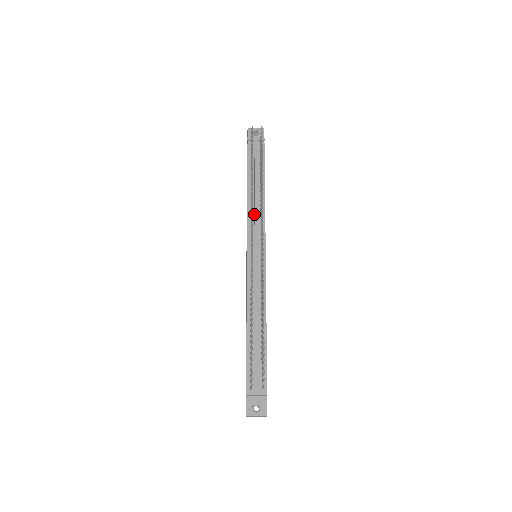
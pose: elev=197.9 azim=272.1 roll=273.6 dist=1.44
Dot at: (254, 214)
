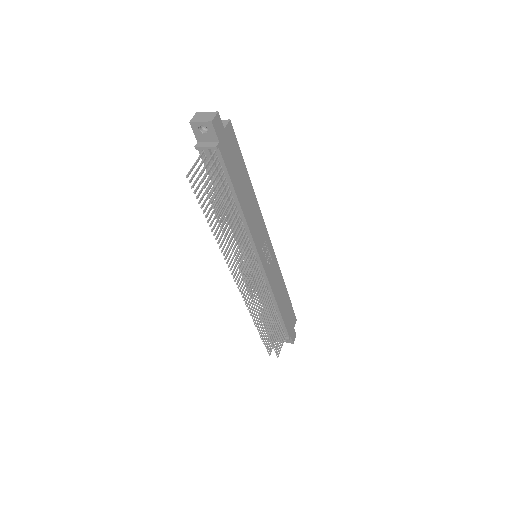
Dot at: occluded
